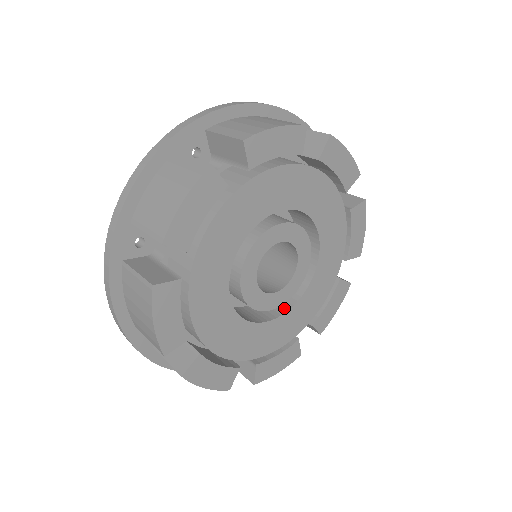
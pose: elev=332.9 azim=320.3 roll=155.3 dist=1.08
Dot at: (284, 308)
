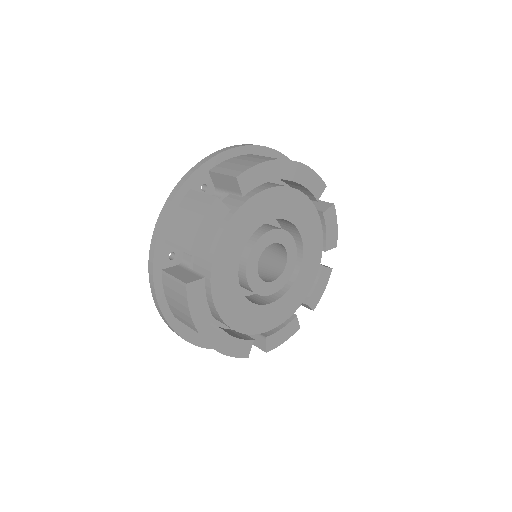
Dot at: (282, 292)
